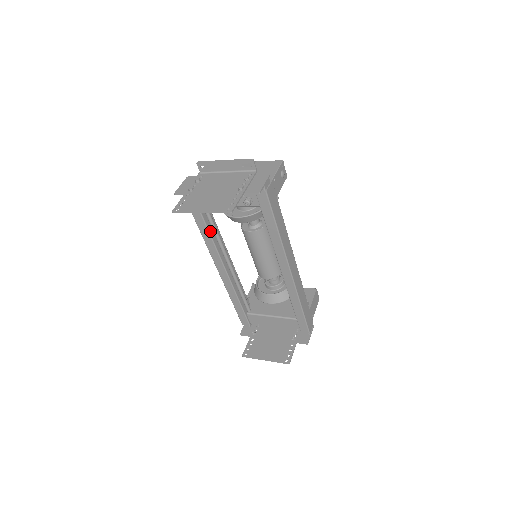
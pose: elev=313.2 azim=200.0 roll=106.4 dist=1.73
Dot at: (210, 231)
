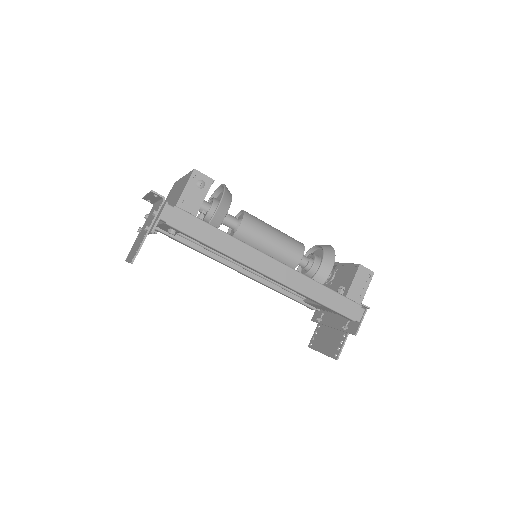
Dot at: (198, 248)
